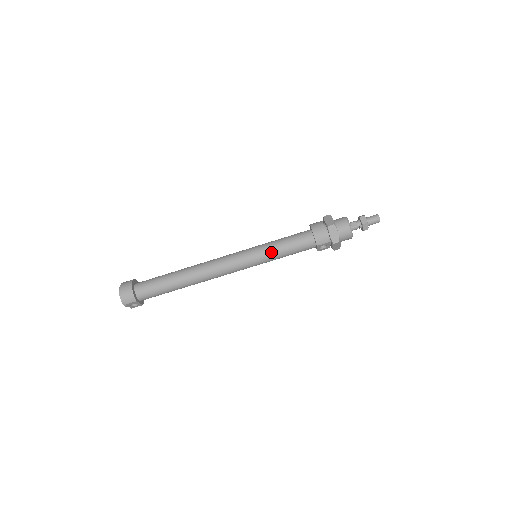
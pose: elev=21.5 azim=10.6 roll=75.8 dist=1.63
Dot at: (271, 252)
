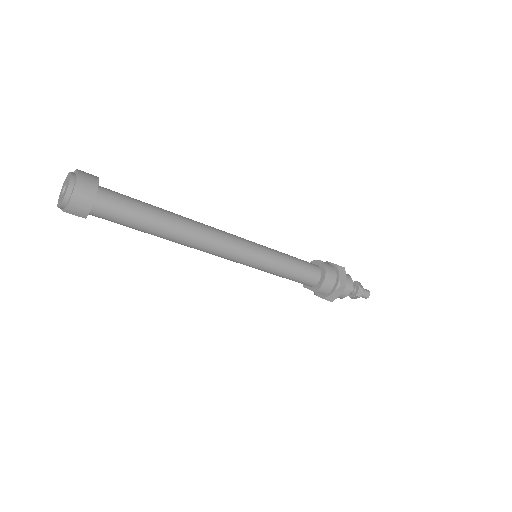
Dot at: (276, 269)
